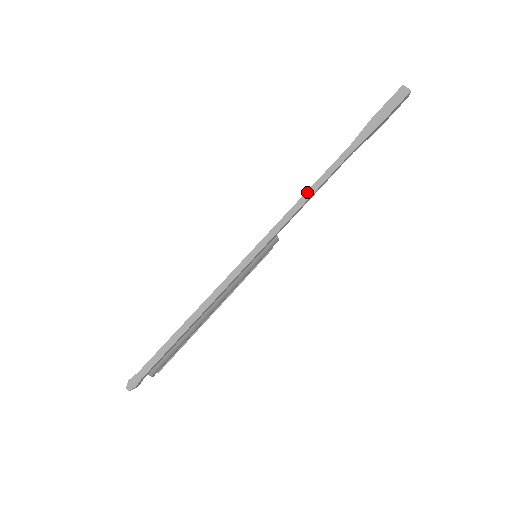
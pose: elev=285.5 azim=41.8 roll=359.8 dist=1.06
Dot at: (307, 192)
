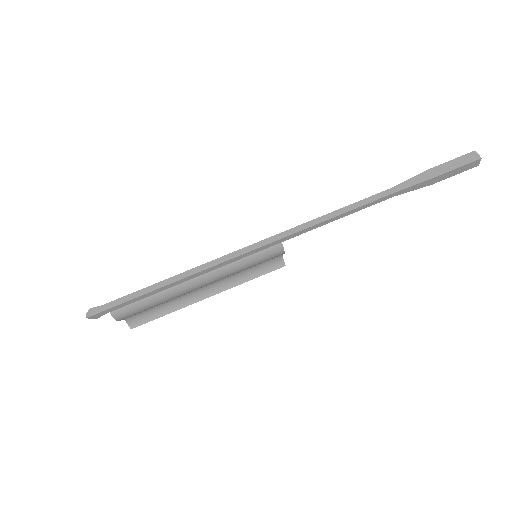
Dot at: (328, 214)
